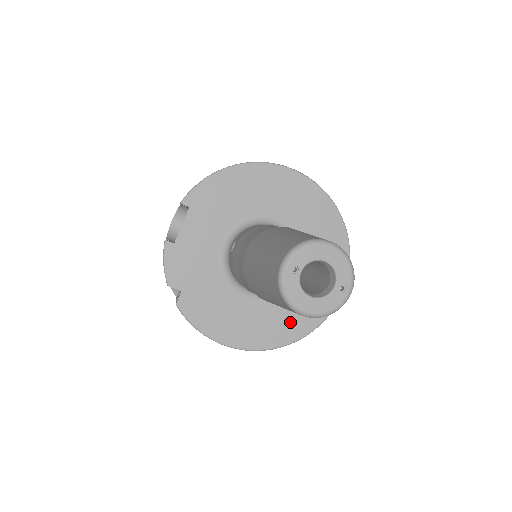
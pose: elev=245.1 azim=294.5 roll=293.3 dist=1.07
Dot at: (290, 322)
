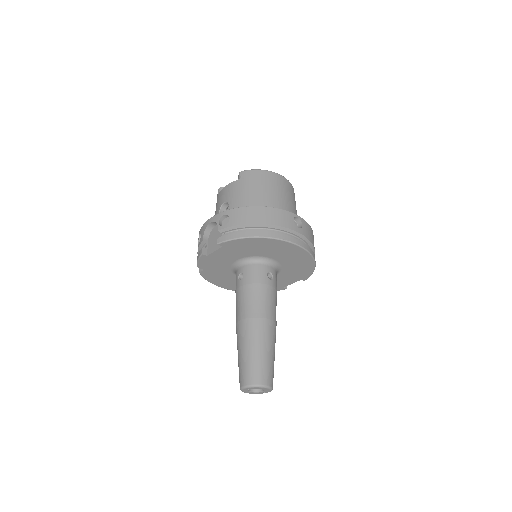
Dot at: occluded
